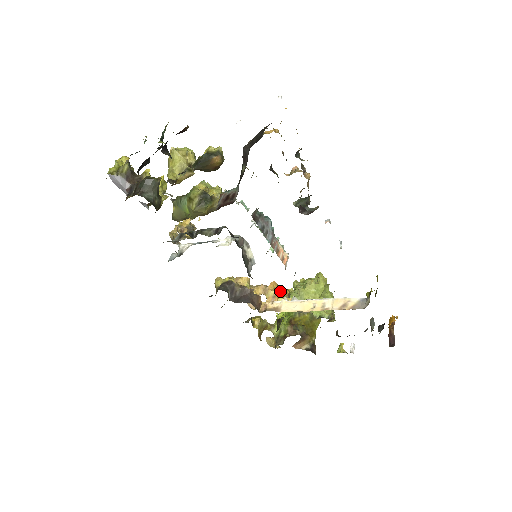
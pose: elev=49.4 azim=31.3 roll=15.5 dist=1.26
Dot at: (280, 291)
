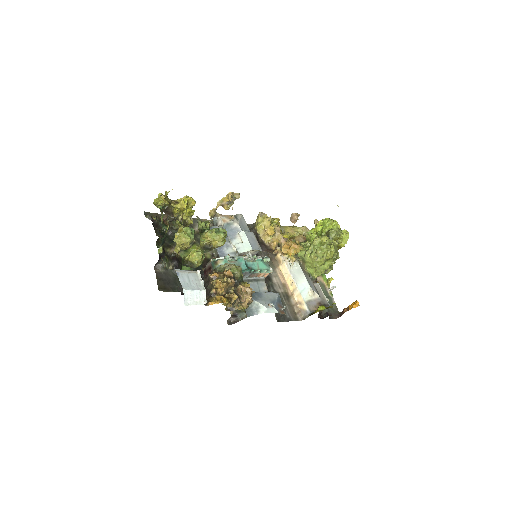
Dot at: (288, 253)
